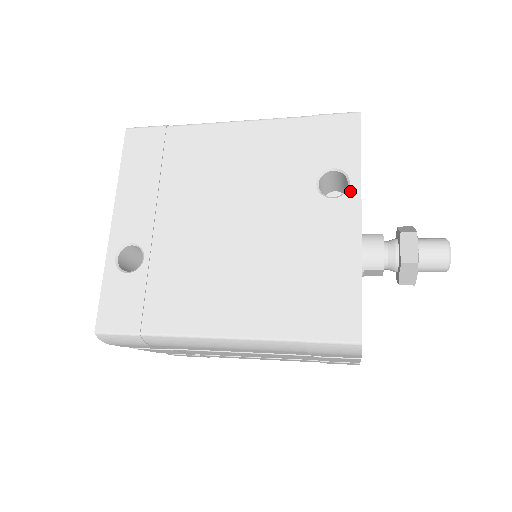
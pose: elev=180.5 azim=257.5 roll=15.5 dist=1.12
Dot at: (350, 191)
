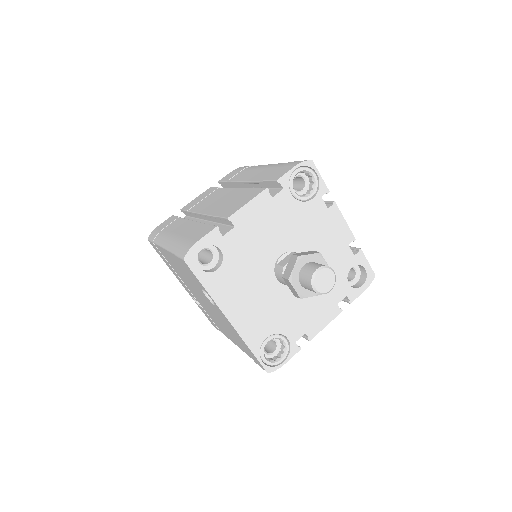
Dot at: (215, 304)
